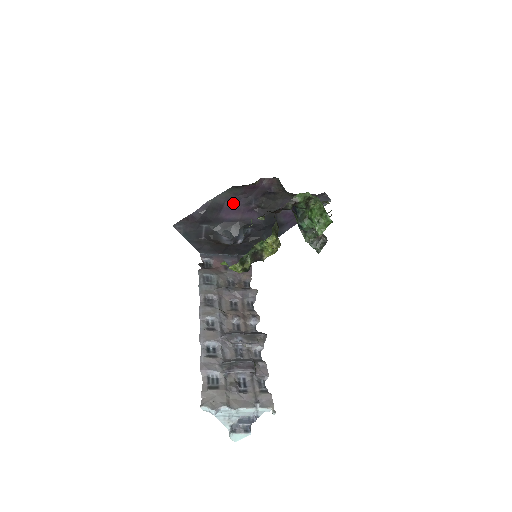
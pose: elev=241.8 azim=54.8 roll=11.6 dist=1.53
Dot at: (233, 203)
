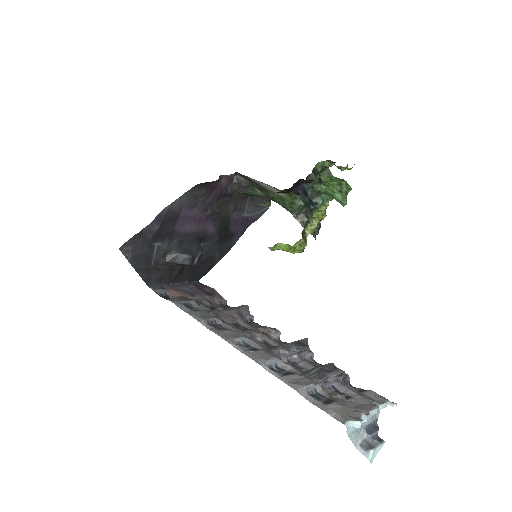
Dot at: (189, 210)
